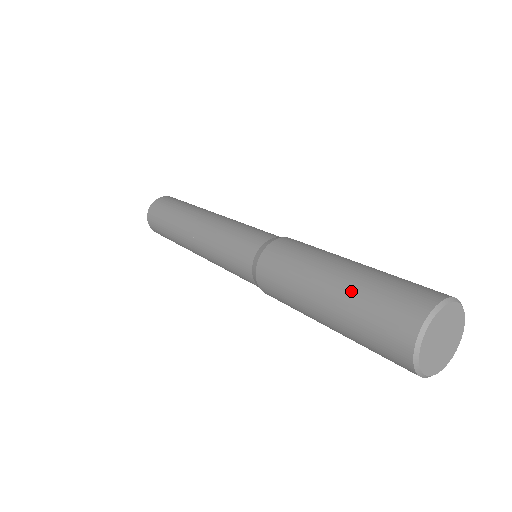
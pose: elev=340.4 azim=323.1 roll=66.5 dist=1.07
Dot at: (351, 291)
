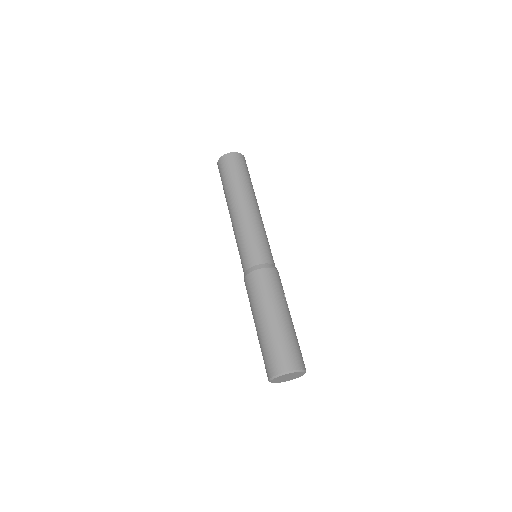
Dot at: (262, 338)
